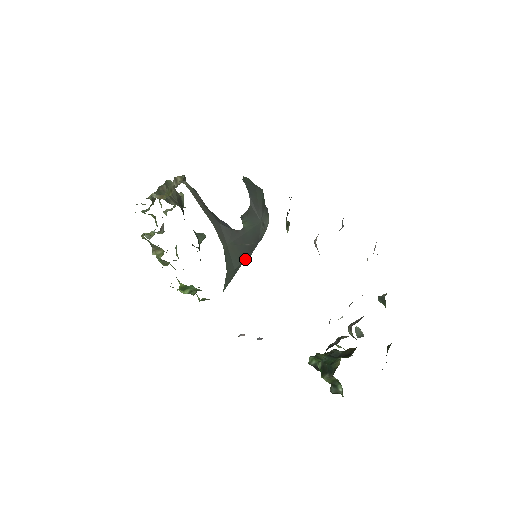
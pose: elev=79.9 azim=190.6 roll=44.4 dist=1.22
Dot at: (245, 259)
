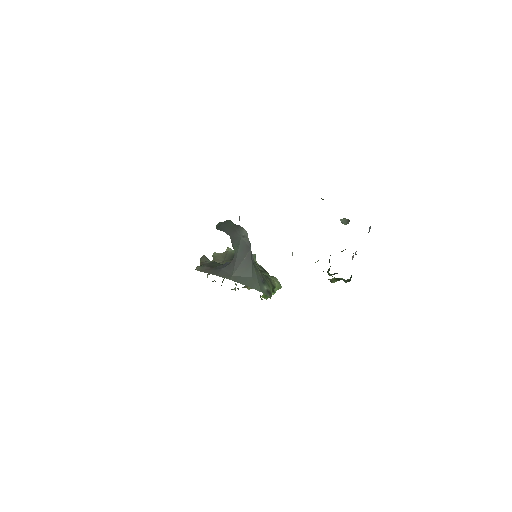
Dot at: (254, 264)
